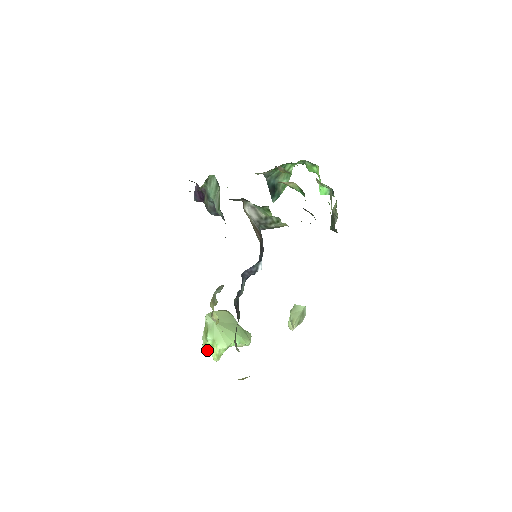
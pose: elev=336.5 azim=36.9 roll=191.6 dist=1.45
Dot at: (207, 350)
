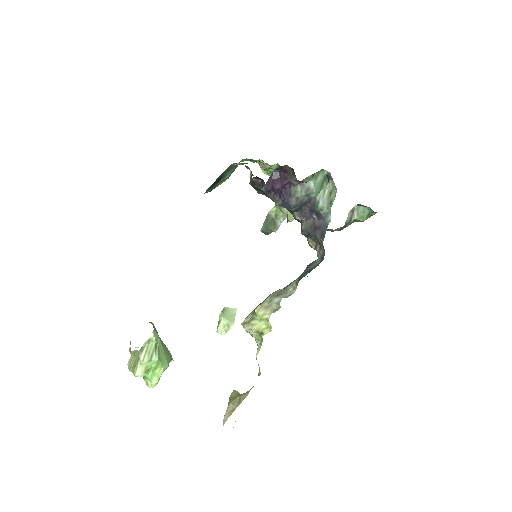
Dot at: (144, 376)
